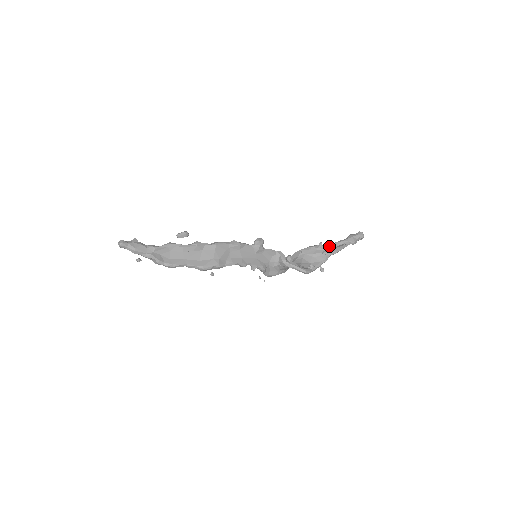
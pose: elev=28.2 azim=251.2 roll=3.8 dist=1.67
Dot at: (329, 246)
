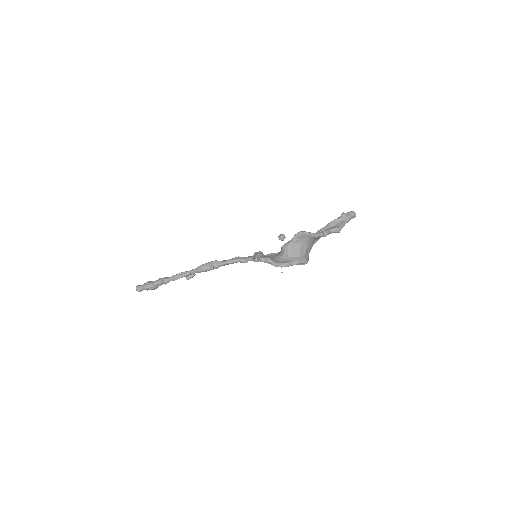
Dot at: (324, 228)
